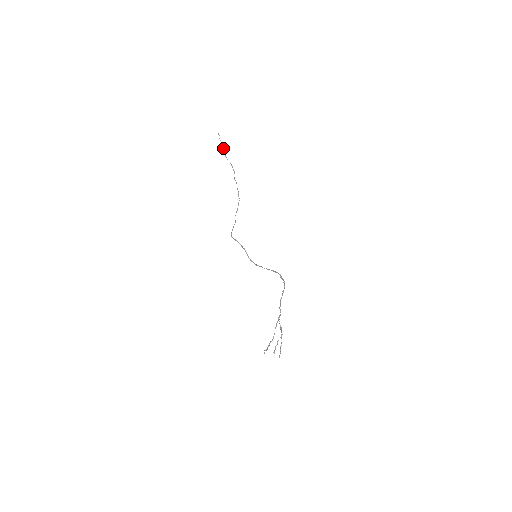
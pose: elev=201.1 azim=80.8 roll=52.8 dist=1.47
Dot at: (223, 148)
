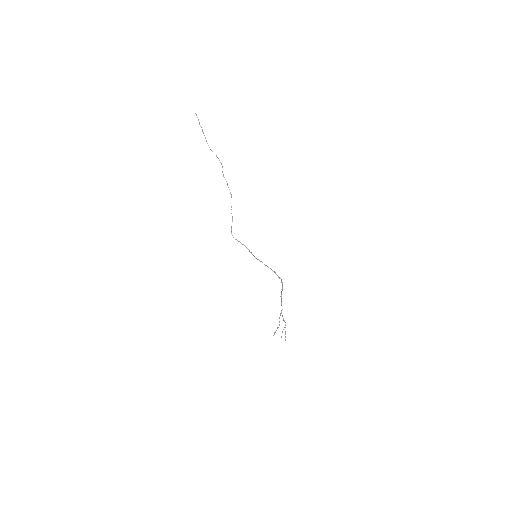
Dot at: (205, 137)
